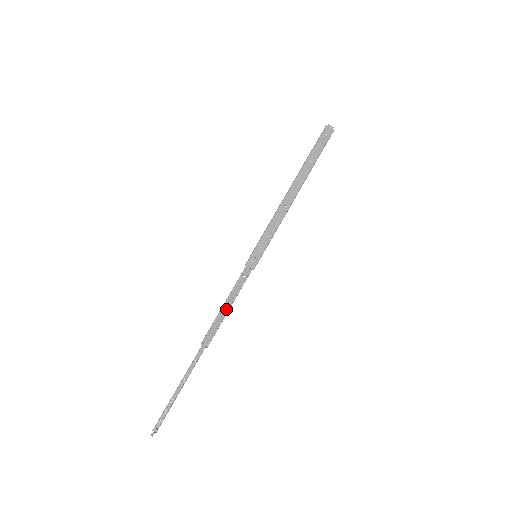
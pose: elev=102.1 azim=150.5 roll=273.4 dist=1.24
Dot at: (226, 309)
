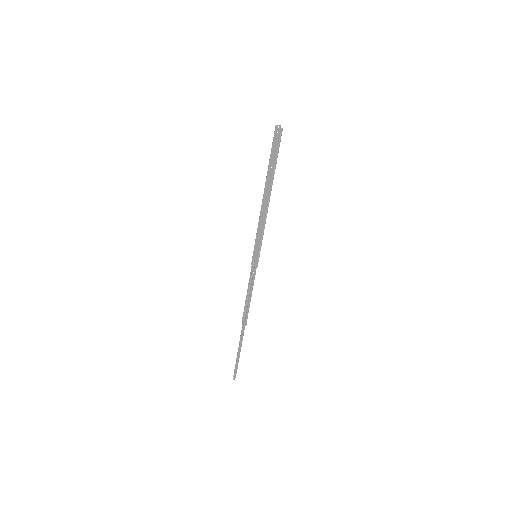
Dot at: (249, 298)
